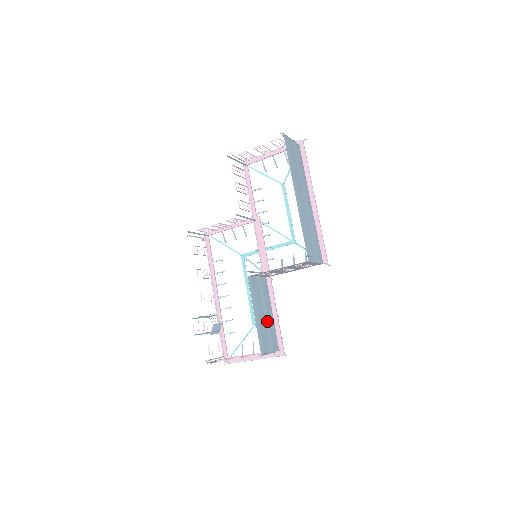
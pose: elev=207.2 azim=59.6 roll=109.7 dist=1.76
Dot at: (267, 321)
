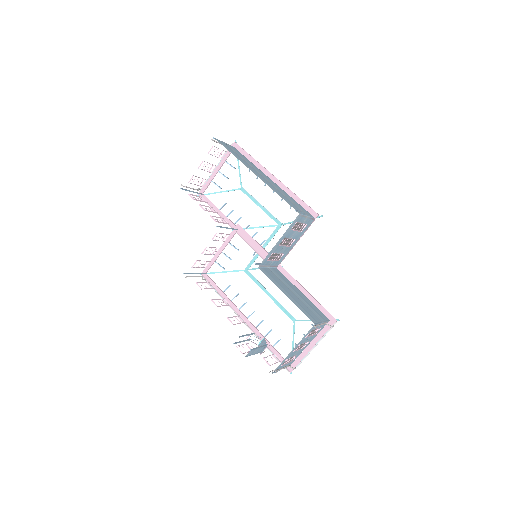
Dot at: (301, 299)
